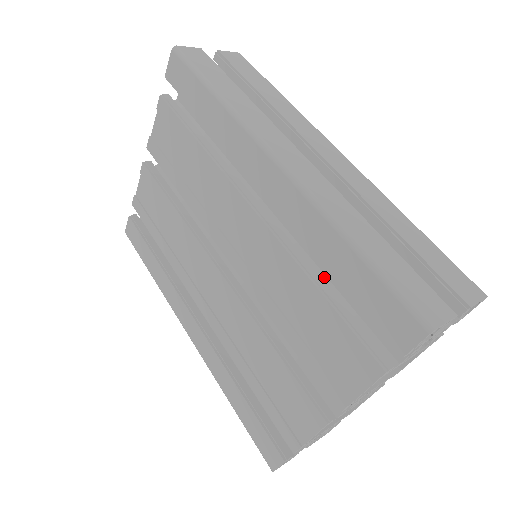
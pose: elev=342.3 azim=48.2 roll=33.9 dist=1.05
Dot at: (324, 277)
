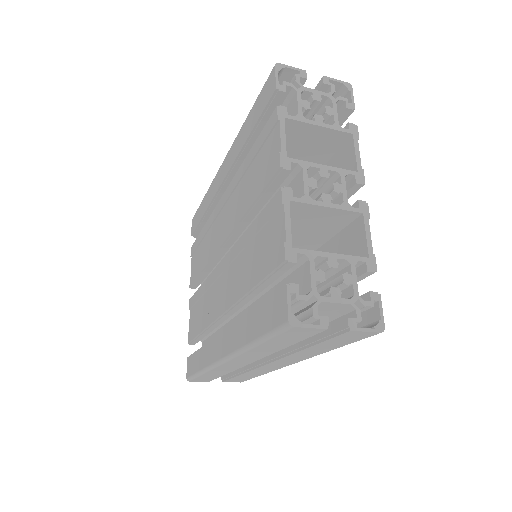
Dot at: occluded
